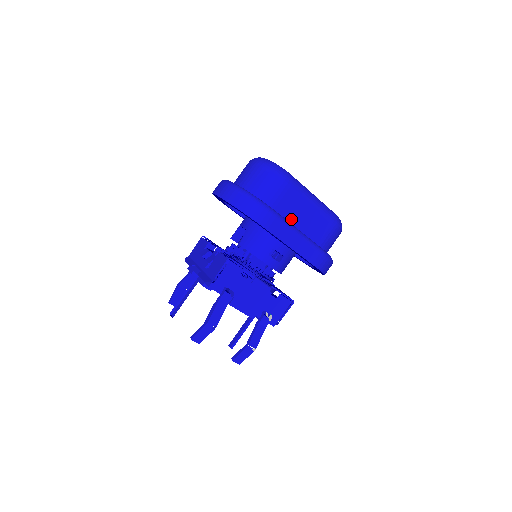
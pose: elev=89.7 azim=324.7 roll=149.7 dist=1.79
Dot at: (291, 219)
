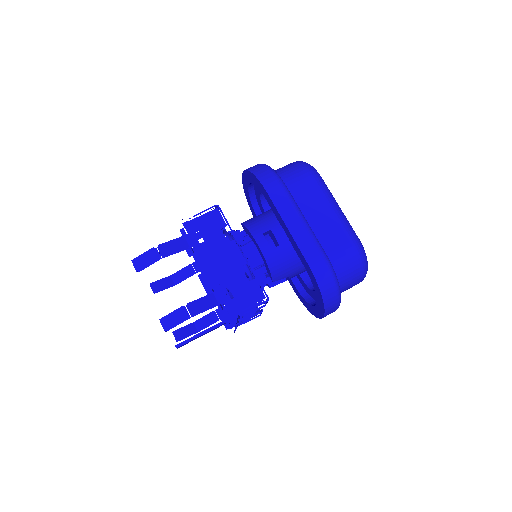
Dot at: (303, 210)
